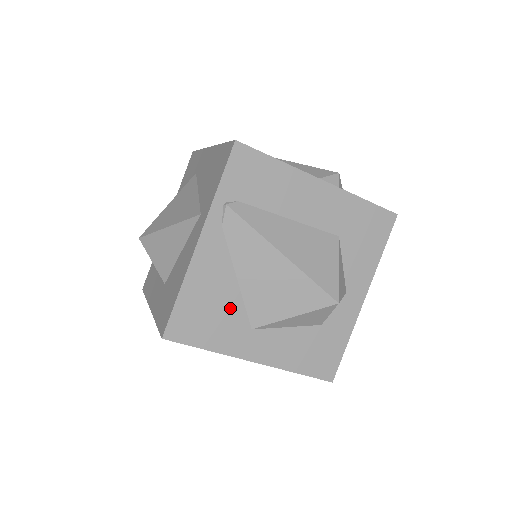
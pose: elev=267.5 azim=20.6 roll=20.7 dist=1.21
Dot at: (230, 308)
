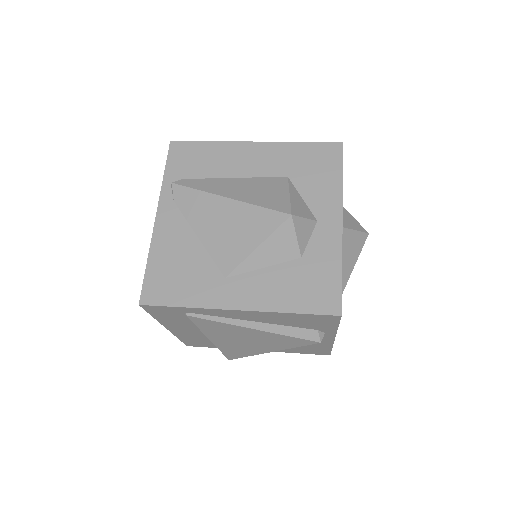
Dot at: (198, 264)
